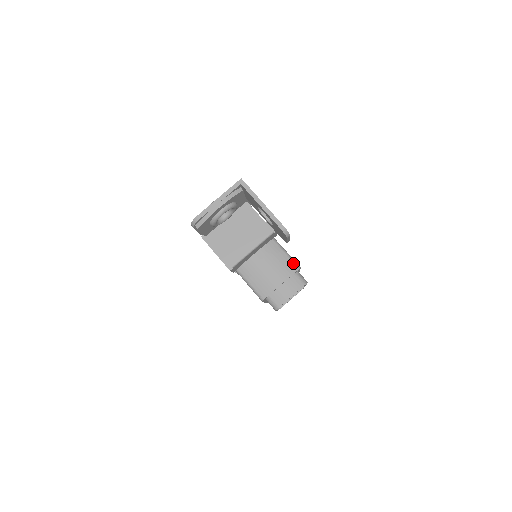
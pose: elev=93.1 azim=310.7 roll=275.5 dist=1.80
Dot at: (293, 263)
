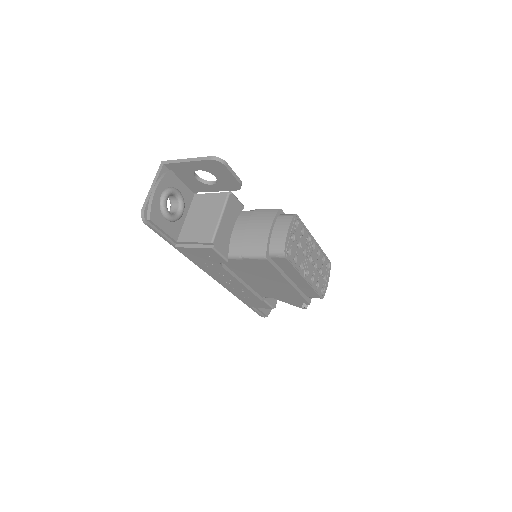
Dot at: (270, 210)
